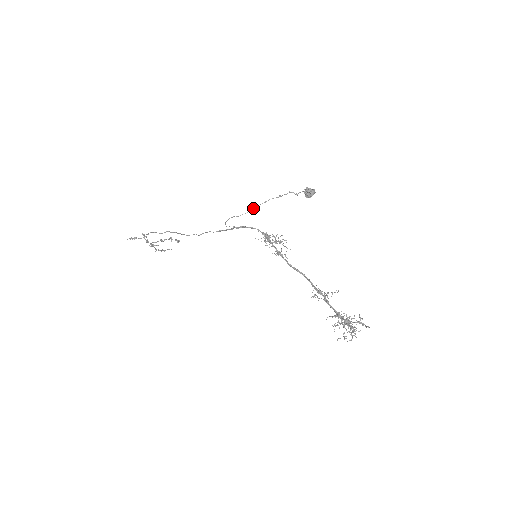
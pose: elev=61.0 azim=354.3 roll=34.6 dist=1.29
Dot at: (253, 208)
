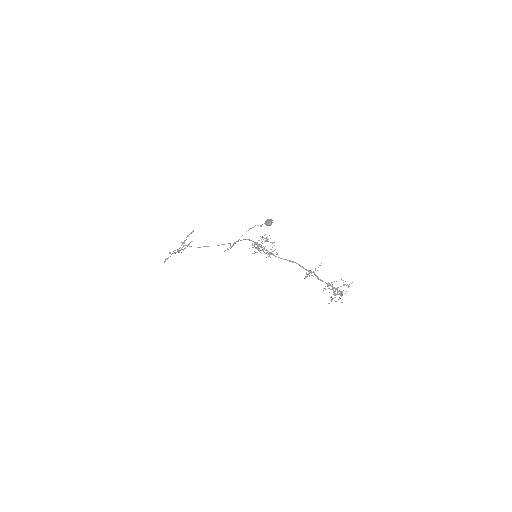
Dot at: occluded
